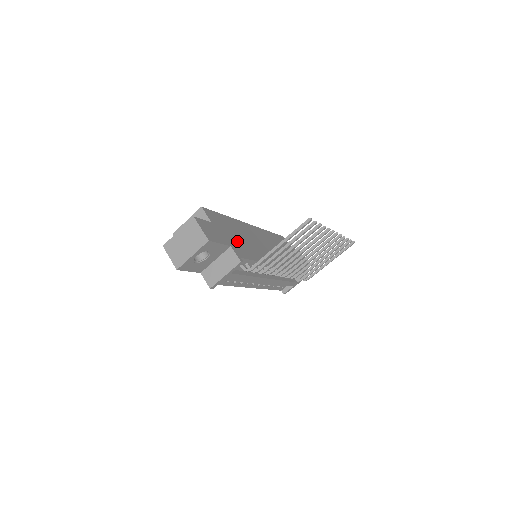
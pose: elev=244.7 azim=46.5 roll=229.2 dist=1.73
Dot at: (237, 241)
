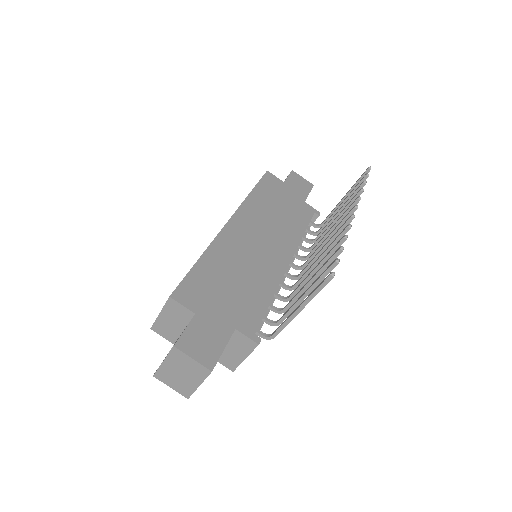
Dot at: (235, 299)
